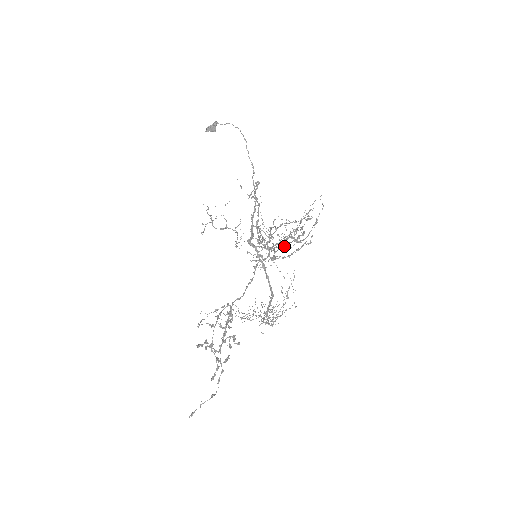
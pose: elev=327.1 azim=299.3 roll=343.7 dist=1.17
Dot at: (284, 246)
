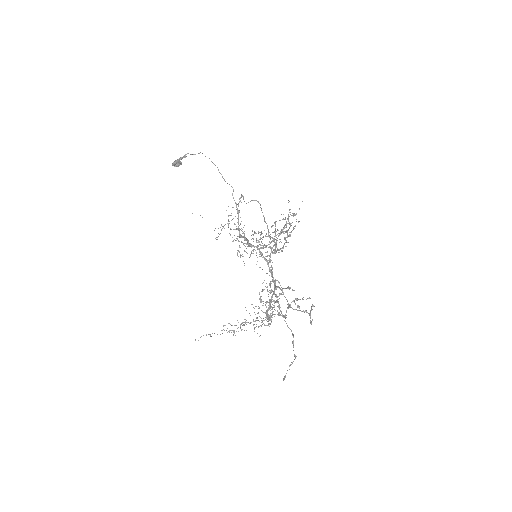
Dot at: (284, 238)
